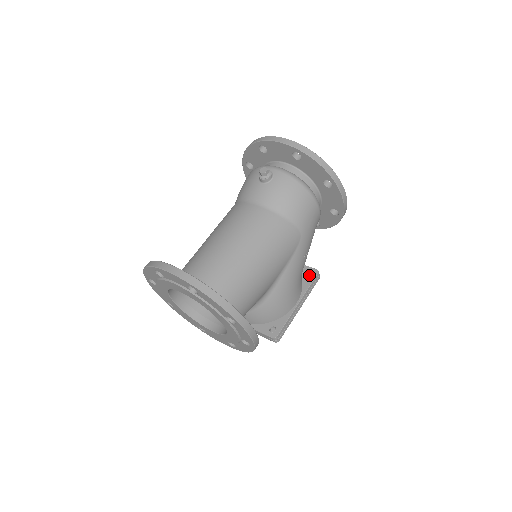
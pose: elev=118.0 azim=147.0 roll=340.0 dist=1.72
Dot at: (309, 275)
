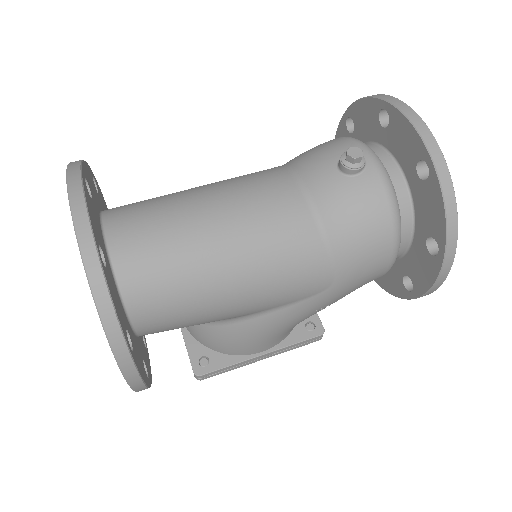
Dot at: (308, 327)
